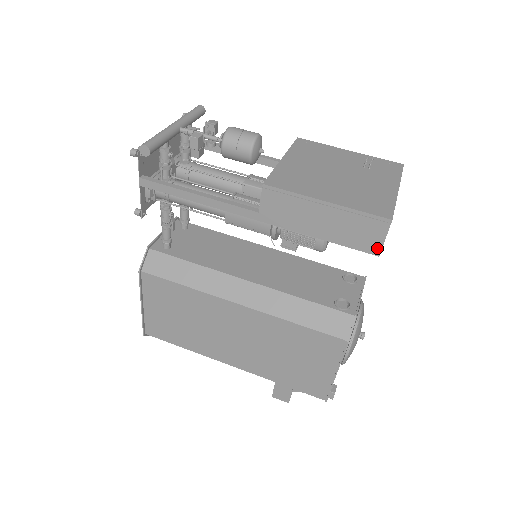
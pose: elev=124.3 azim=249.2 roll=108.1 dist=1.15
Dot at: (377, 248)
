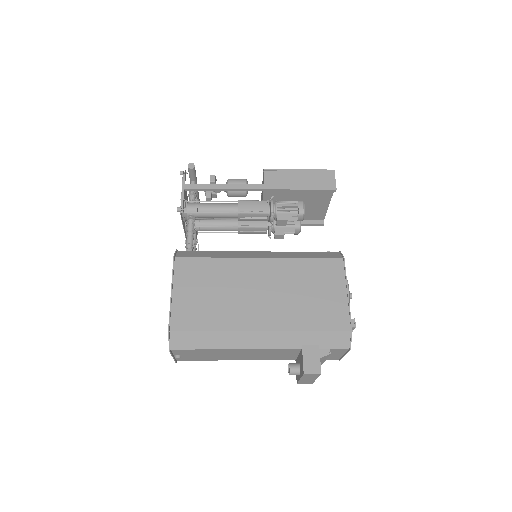
Dot at: (334, 186)
